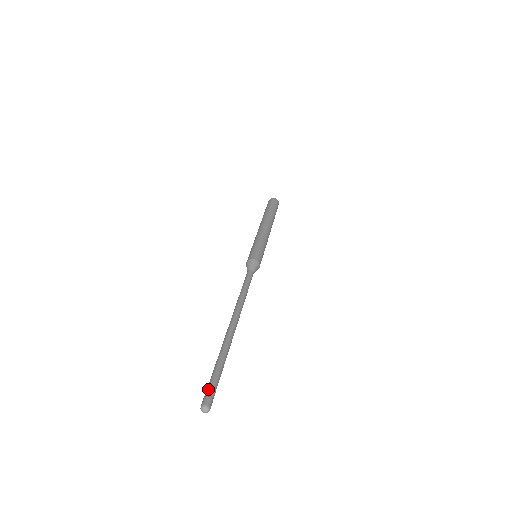
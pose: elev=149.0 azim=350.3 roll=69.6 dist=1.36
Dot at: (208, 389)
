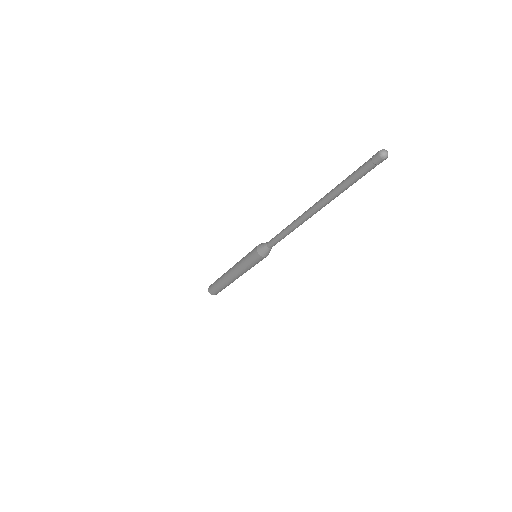
Dot at: occluded
